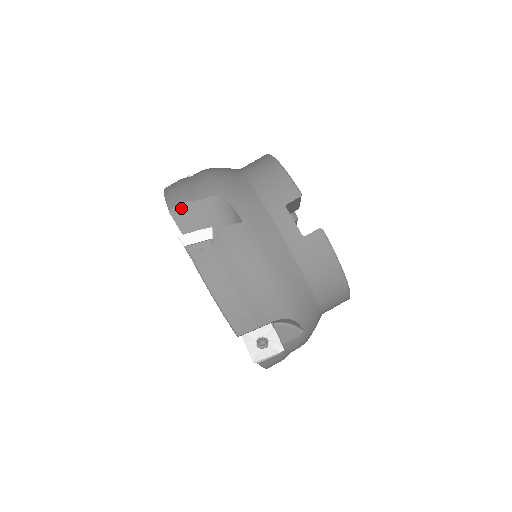
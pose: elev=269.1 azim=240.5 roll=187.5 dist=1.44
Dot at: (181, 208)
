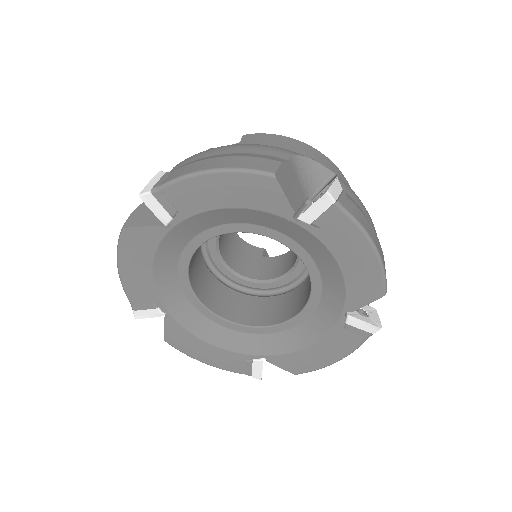
Dot at: (131, 218)
